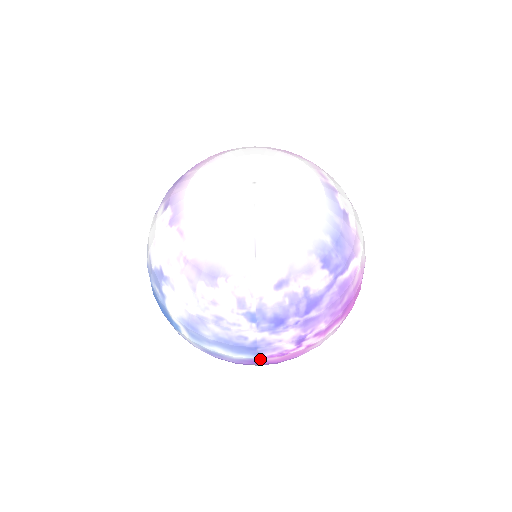
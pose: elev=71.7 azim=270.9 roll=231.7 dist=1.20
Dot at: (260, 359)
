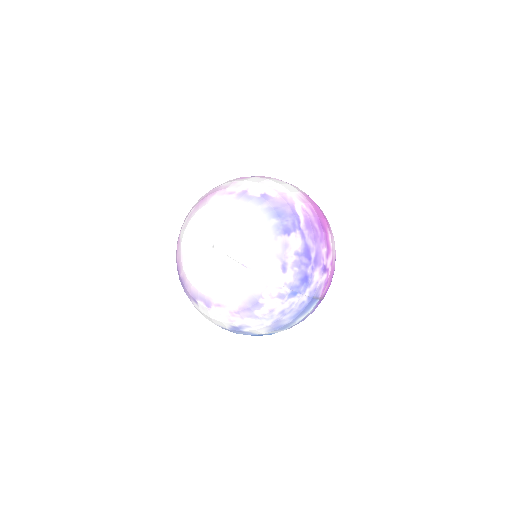
Dot at: (321, 297)
